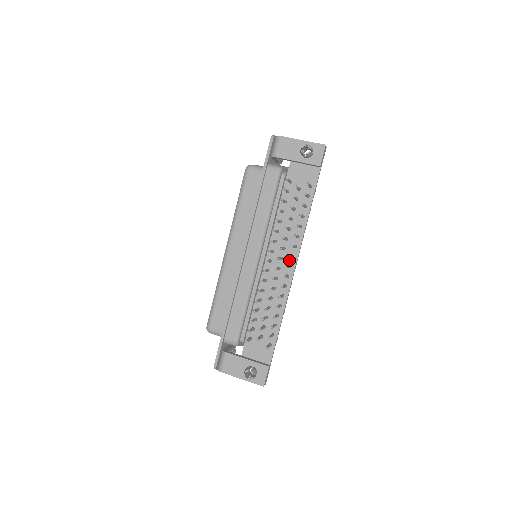
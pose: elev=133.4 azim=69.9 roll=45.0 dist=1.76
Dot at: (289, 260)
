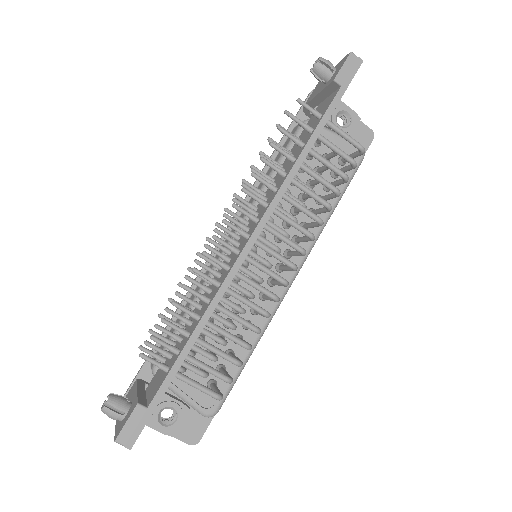
Dot at: (252, 228)
